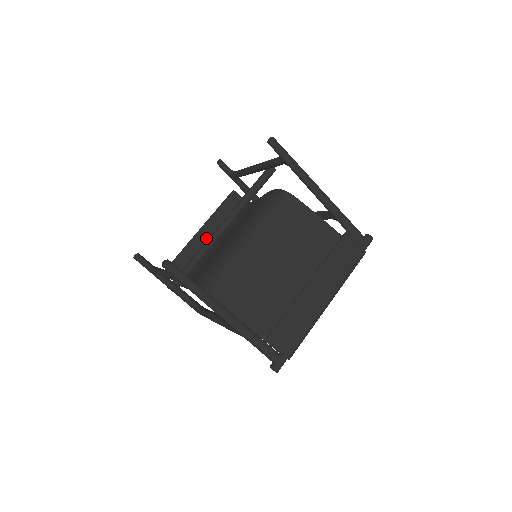
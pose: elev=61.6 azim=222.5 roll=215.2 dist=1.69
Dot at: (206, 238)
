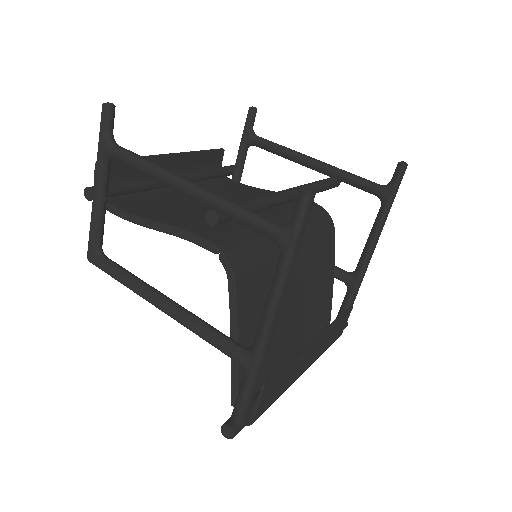
Dot at: occluded
